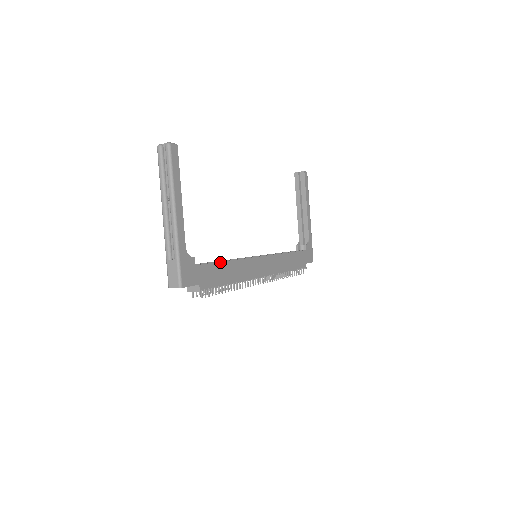
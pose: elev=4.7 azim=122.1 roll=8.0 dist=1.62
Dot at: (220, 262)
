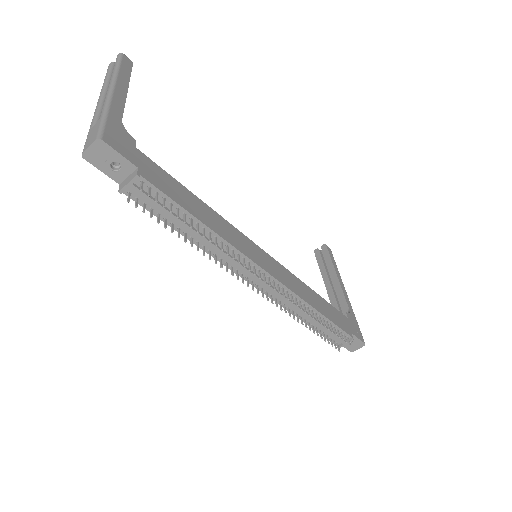
Dot at: (184, 187)
